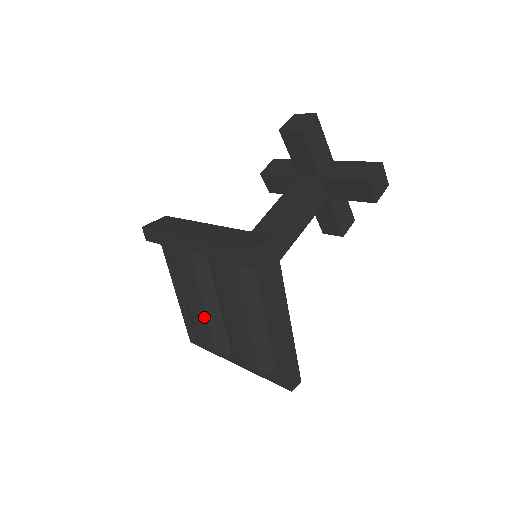
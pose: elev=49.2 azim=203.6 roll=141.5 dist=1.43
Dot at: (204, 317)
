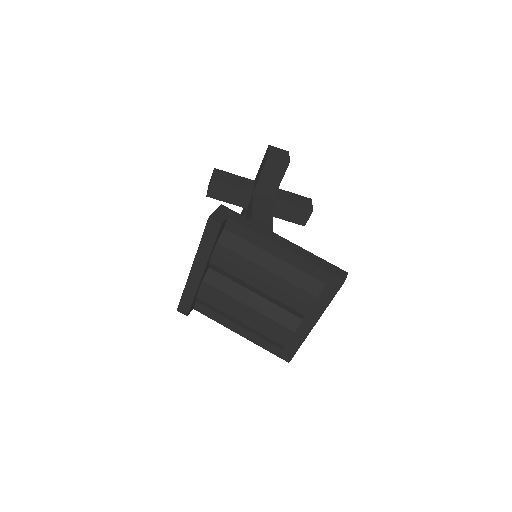
Dot at: (260, 317)
